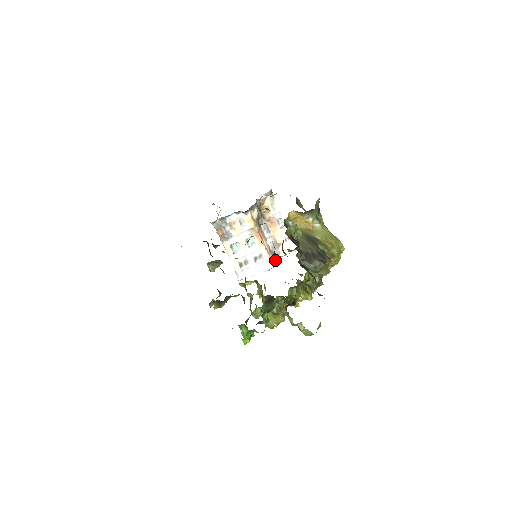
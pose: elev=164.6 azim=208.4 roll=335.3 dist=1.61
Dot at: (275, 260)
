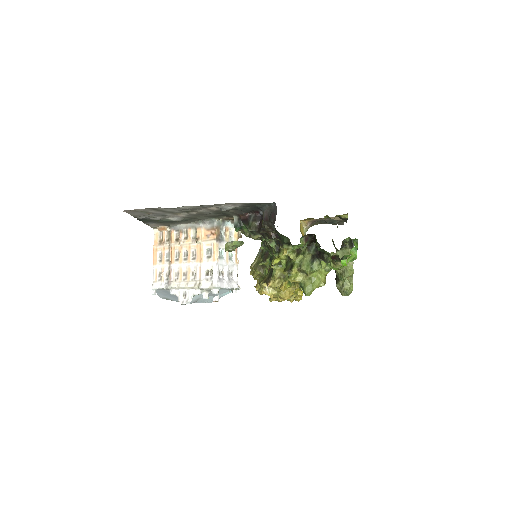
Dot at: occluded
